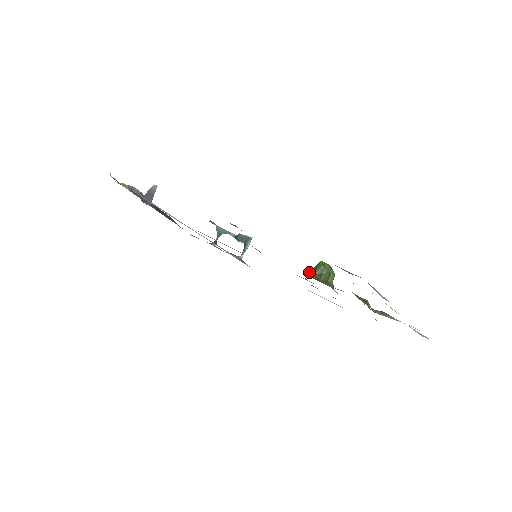
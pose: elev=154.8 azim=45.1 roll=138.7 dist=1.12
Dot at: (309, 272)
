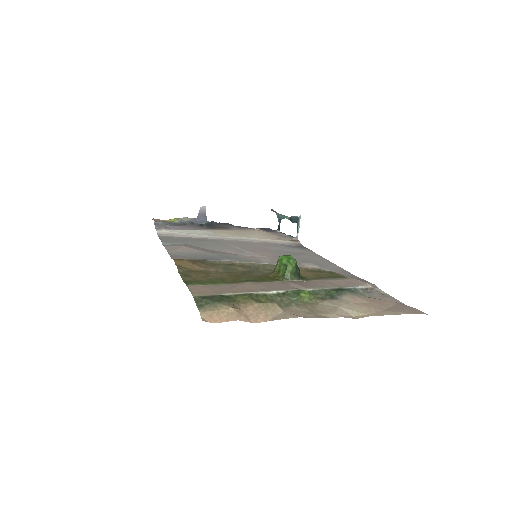
Dot at: occluded
